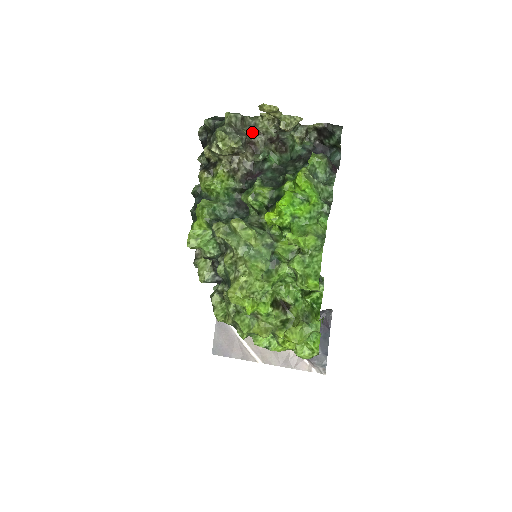
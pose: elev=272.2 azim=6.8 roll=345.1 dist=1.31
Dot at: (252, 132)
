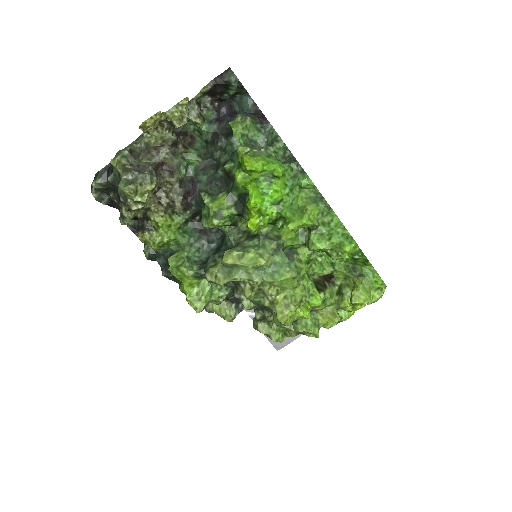
Dot at: (150, 154)
